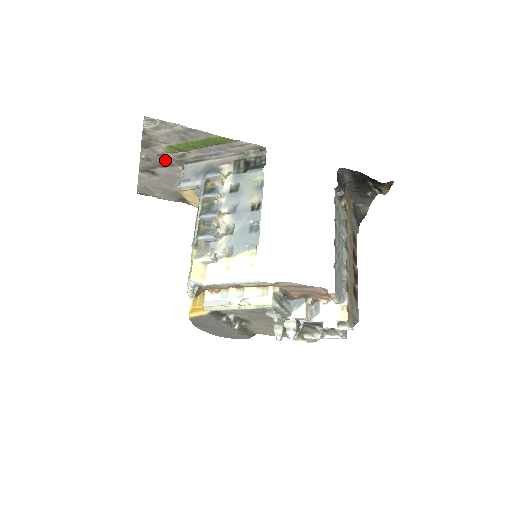
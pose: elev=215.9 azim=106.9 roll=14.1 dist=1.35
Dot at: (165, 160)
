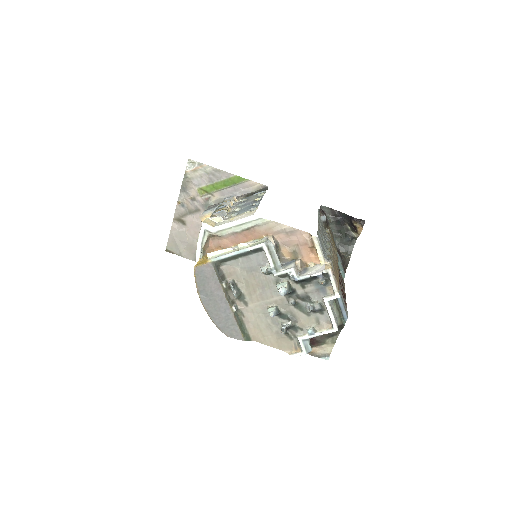
Dot at: (195, 205)
